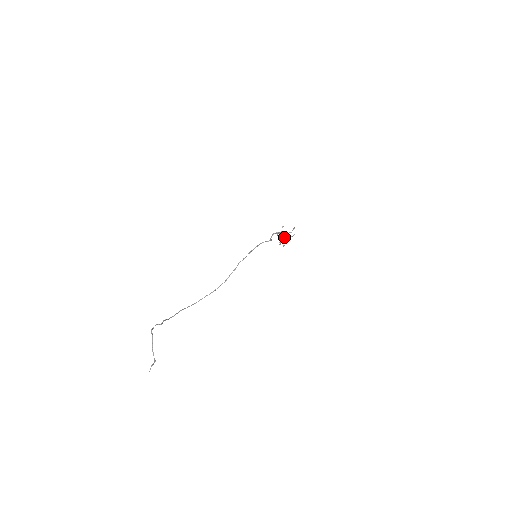
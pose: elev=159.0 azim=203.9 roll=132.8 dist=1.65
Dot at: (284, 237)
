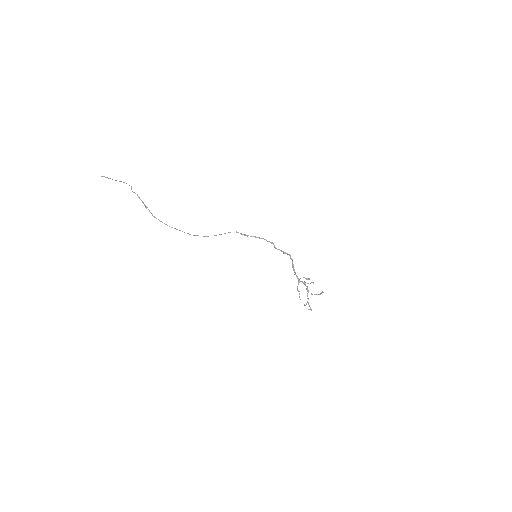
Dot at: (302, 281)
